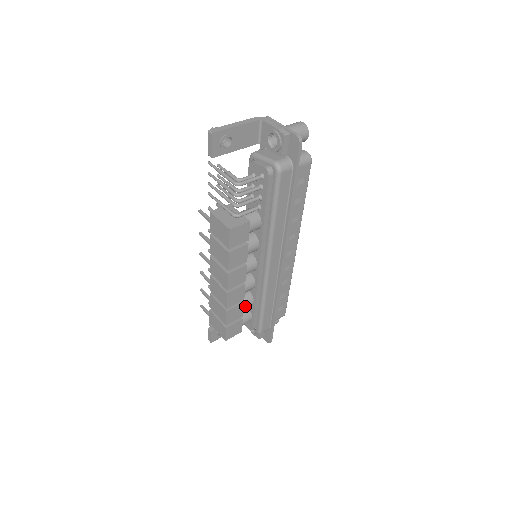
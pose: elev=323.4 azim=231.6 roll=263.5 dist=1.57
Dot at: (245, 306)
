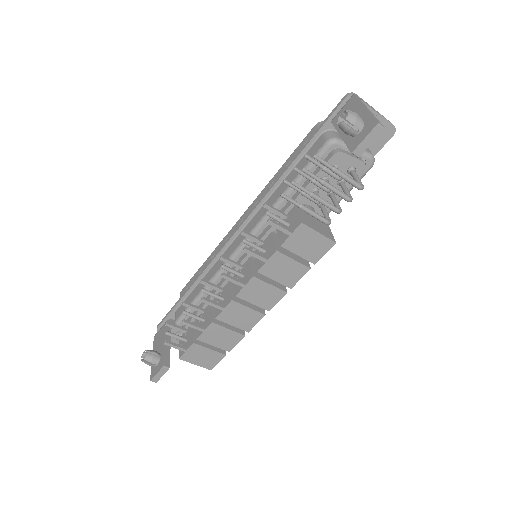
Dot at: occluded
